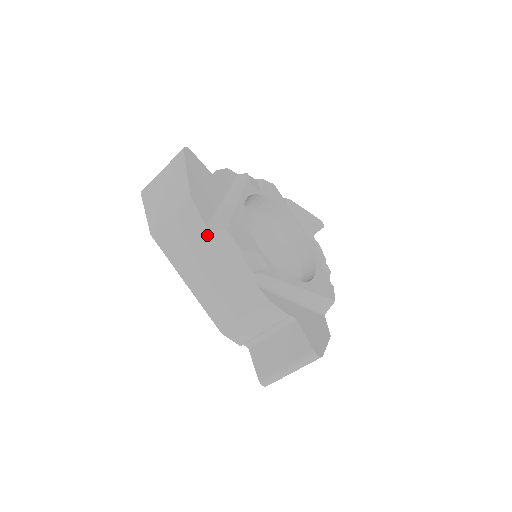
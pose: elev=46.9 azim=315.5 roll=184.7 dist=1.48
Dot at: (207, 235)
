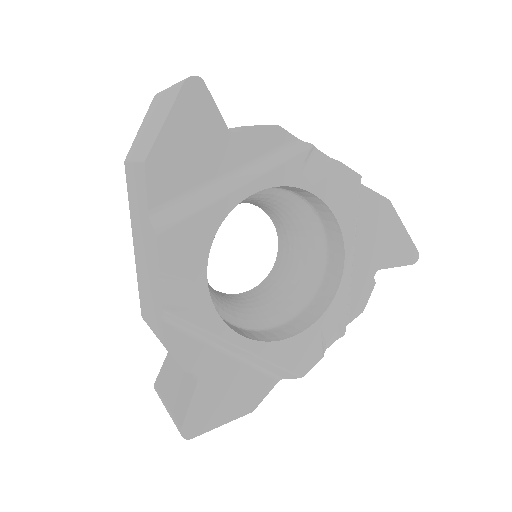
Dot at: (147, 219)
